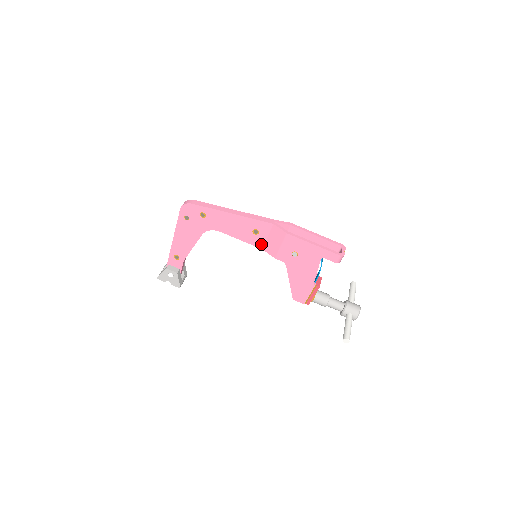
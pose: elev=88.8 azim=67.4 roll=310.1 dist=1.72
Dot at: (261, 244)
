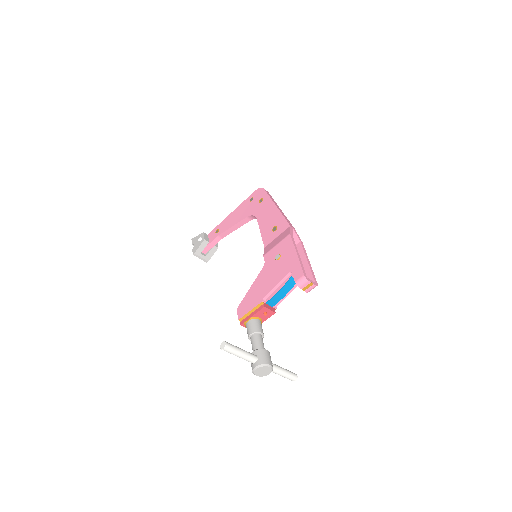
Dot at: (268, 242)
